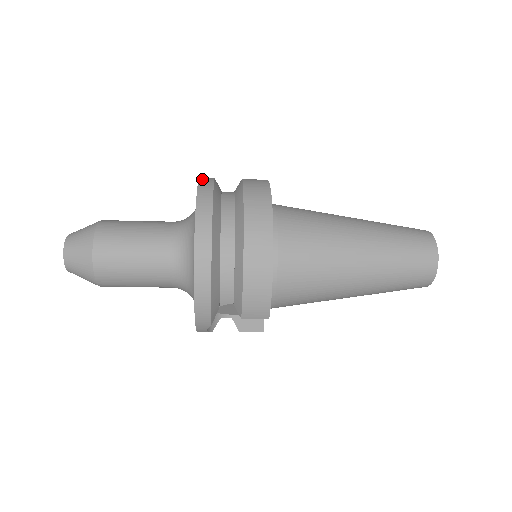
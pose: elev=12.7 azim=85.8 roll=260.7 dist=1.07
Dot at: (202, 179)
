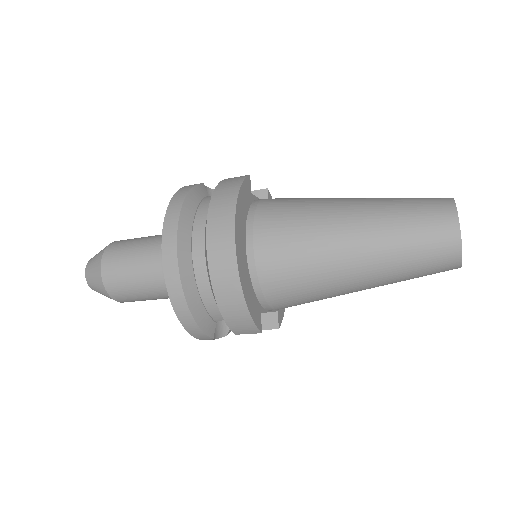
Dot at: (176, 195)
